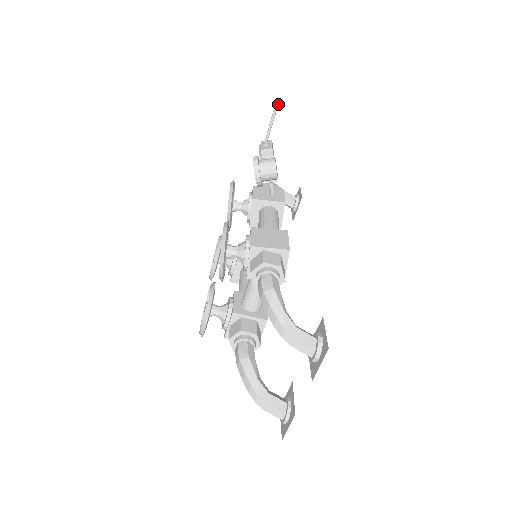
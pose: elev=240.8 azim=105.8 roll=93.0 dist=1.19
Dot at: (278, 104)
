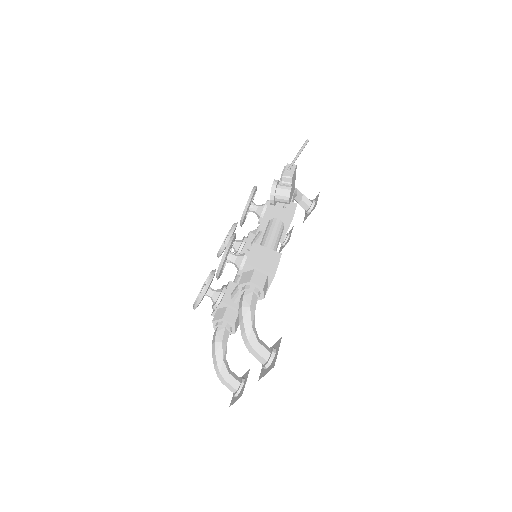
Dot at: occluded
